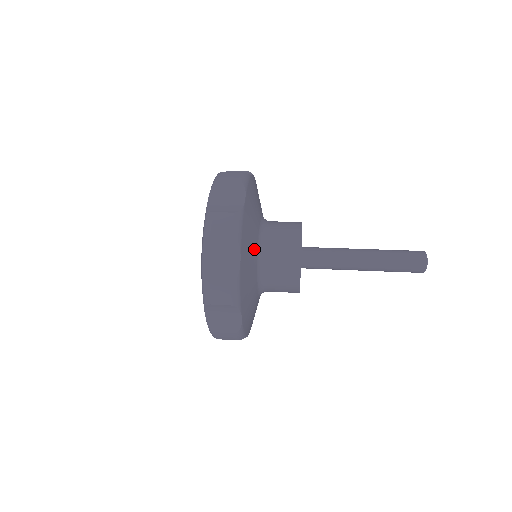
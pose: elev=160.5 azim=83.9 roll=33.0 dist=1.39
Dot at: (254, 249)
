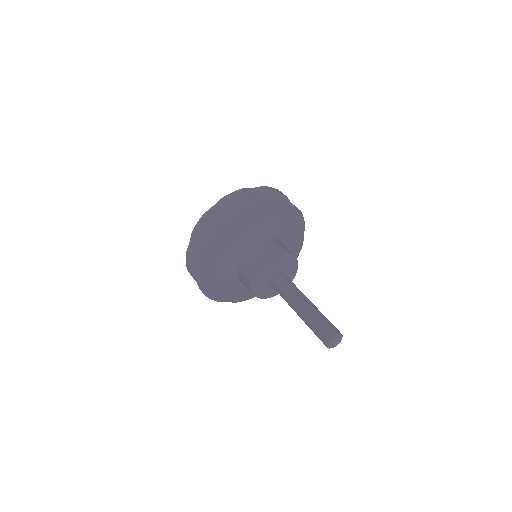
Dot at: (246, 232)
